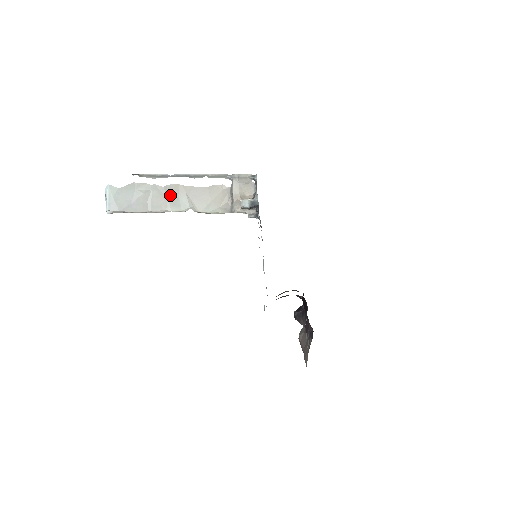
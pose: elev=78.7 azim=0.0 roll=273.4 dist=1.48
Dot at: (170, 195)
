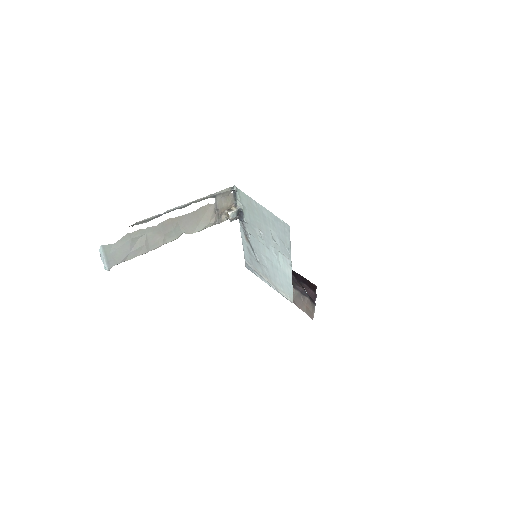
Dot at: (165, 230)
